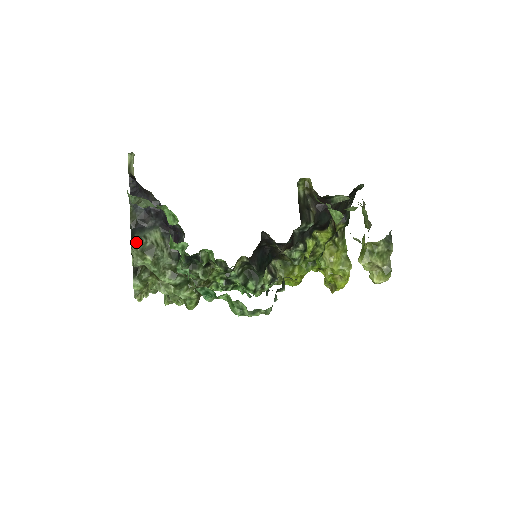
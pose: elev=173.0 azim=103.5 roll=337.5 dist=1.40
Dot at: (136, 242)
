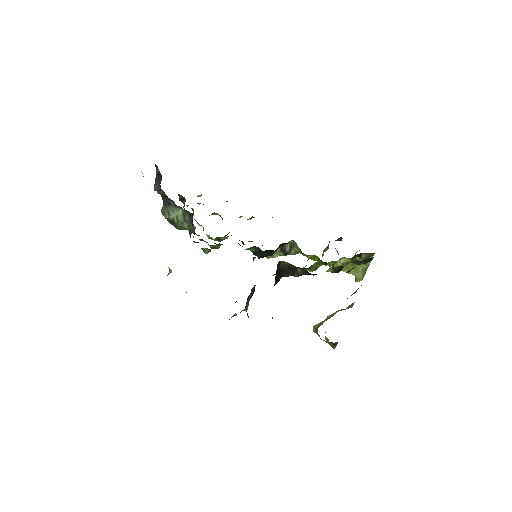
Dot at: (162, 214)
